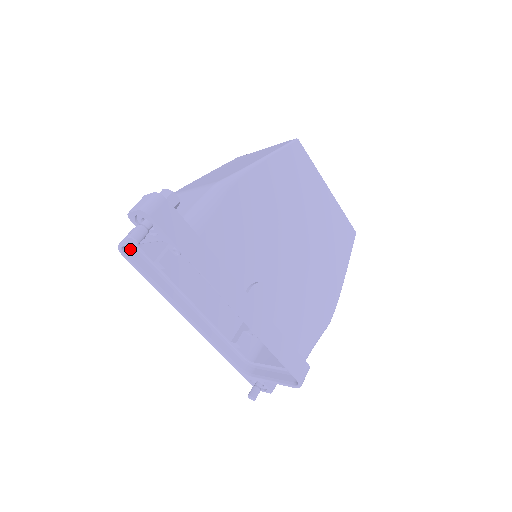
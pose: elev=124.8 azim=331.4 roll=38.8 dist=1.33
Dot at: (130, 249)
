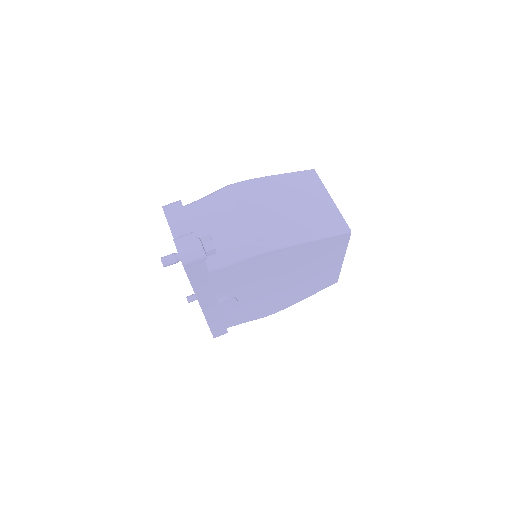
Dot at: occluded
